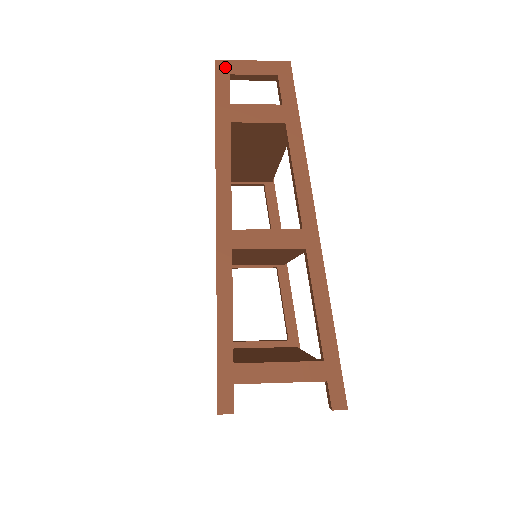
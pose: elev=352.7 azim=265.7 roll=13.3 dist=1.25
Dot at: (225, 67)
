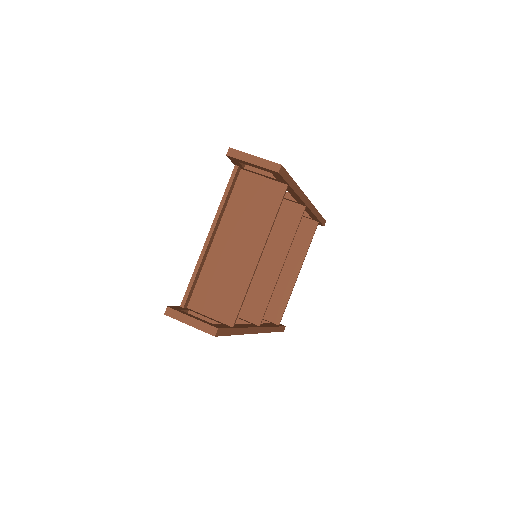
Dot at: (173, 317)
